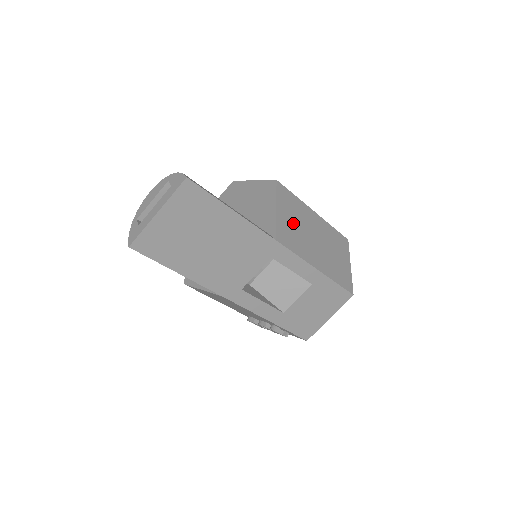
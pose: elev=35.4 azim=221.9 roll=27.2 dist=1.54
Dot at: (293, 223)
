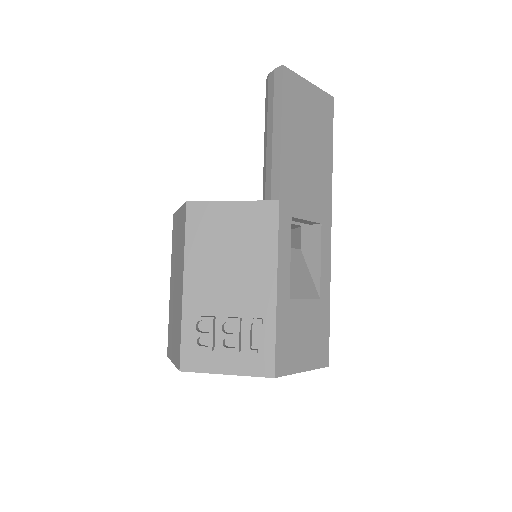
Dot at: occluded
